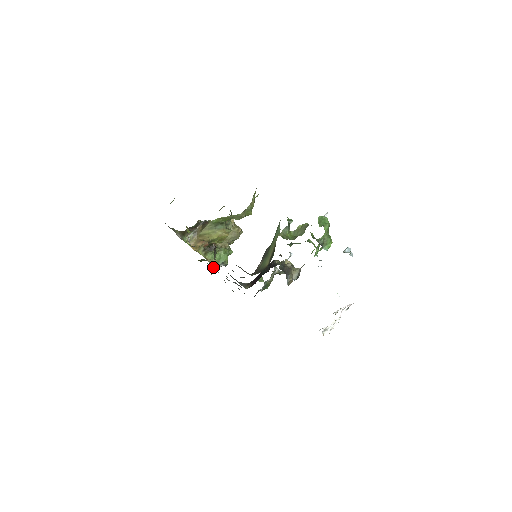
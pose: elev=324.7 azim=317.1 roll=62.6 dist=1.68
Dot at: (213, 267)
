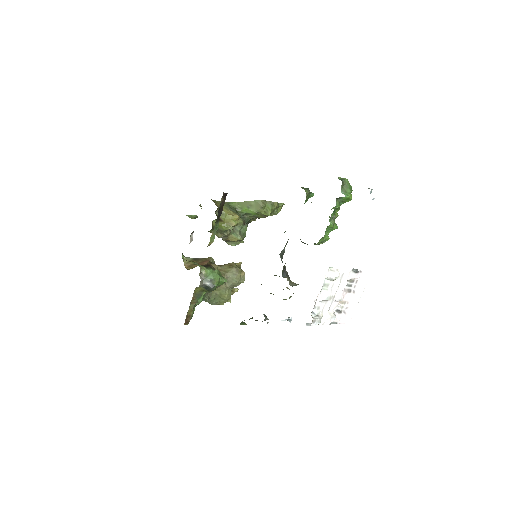
Dot at: occluded
